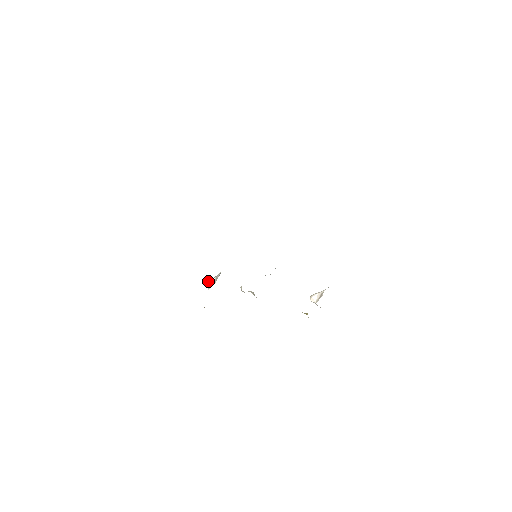
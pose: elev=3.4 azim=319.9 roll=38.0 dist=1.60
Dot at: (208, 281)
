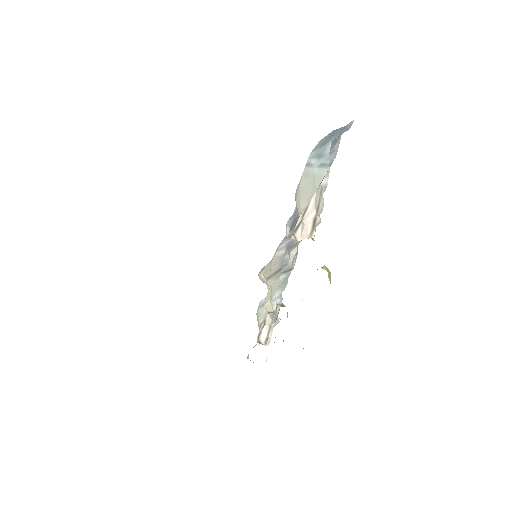
Dot at: (259, 336)
